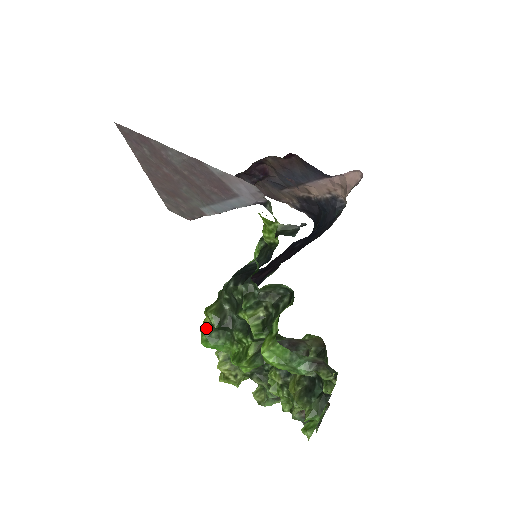
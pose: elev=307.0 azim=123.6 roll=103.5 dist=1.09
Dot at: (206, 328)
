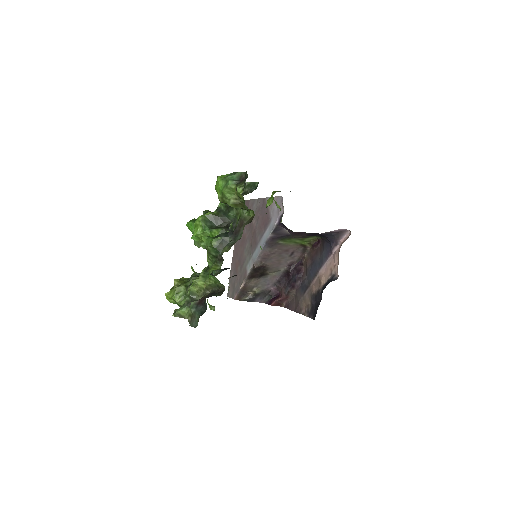
Dot at: occluded
